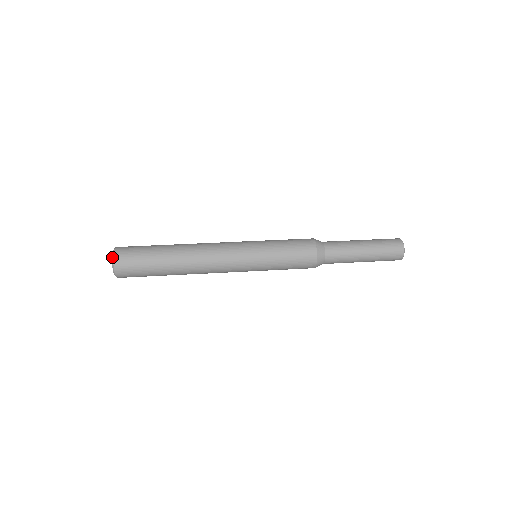
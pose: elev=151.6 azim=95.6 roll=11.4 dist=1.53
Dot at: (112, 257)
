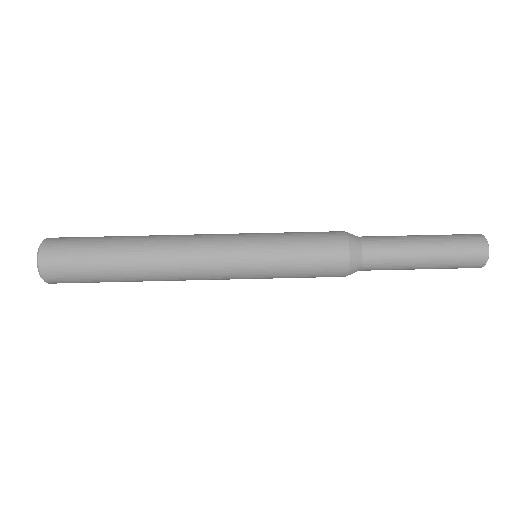
Dot at: occluded
